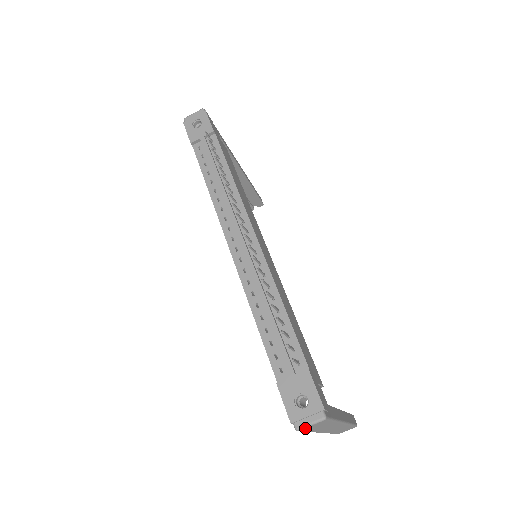
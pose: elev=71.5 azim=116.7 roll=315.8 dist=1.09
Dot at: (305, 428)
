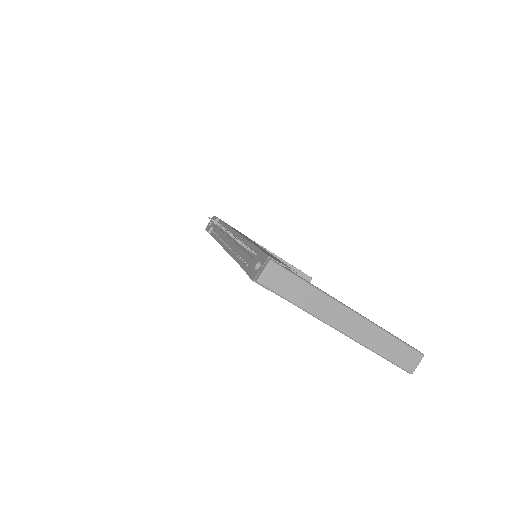
Dot at: (263, 278)
